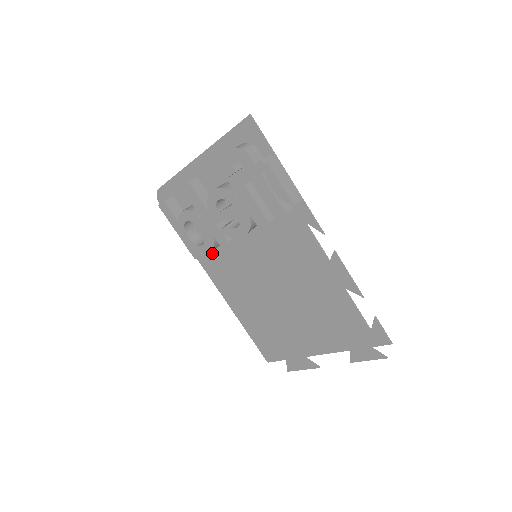
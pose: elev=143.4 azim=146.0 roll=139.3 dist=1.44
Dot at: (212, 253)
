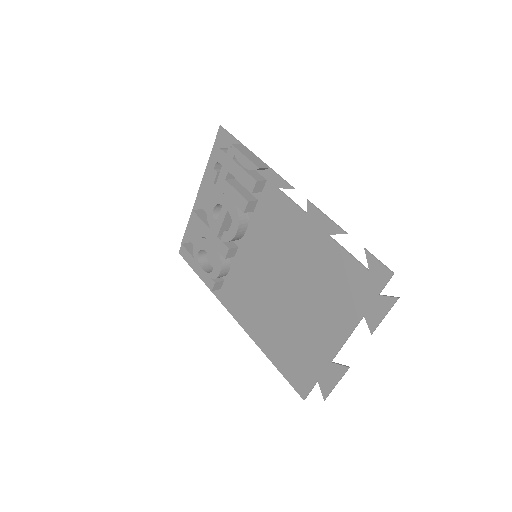
Dot at: (227, 282)
